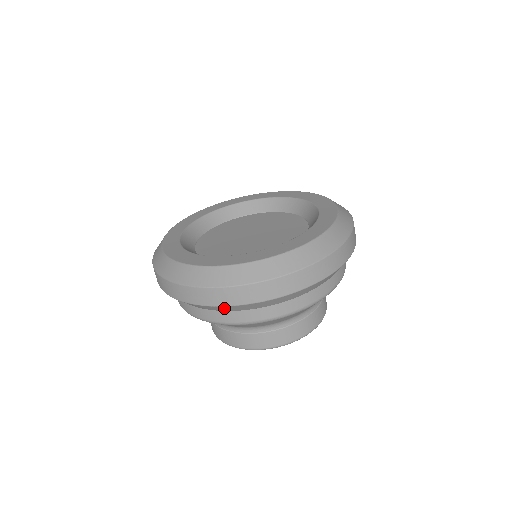
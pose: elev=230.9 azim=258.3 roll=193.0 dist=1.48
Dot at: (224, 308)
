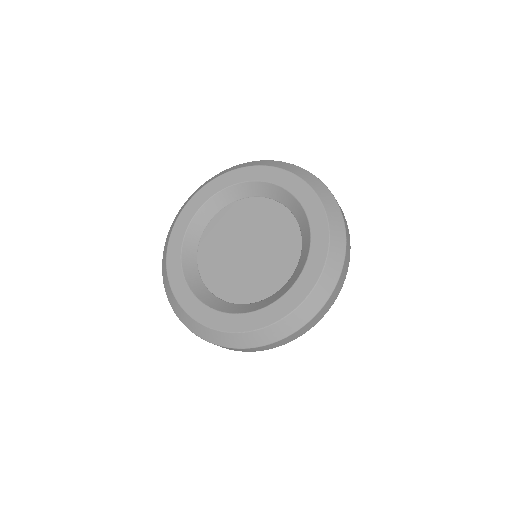
Dot at: occluded
